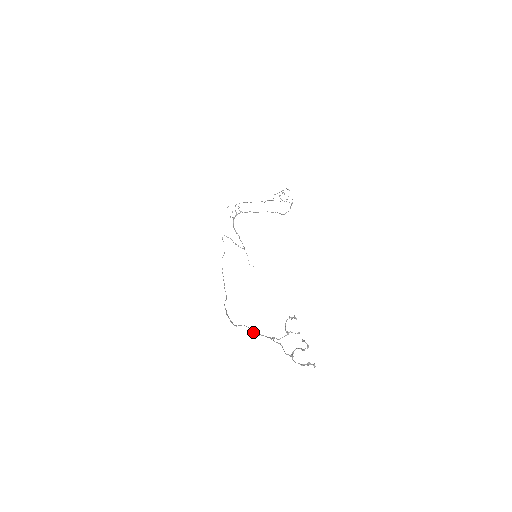
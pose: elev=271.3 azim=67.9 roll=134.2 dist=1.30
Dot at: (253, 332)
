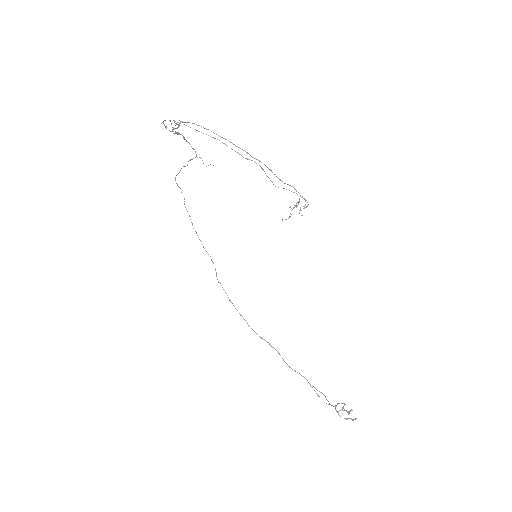
Dot at: (286, 363)
